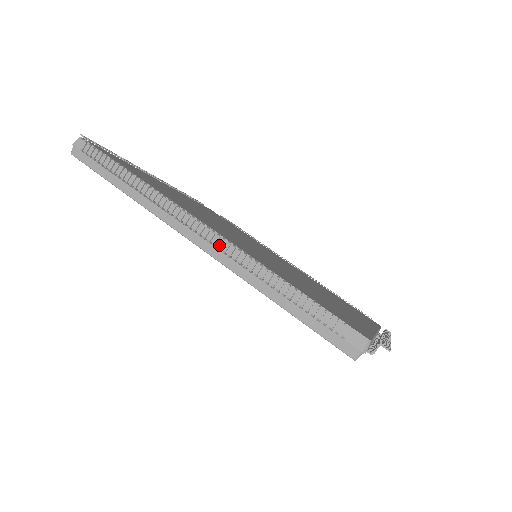
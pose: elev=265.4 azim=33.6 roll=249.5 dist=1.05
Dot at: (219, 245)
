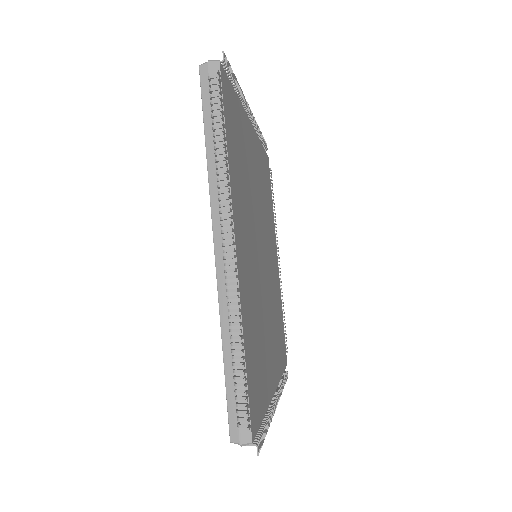
Dot at: (228, 276)
